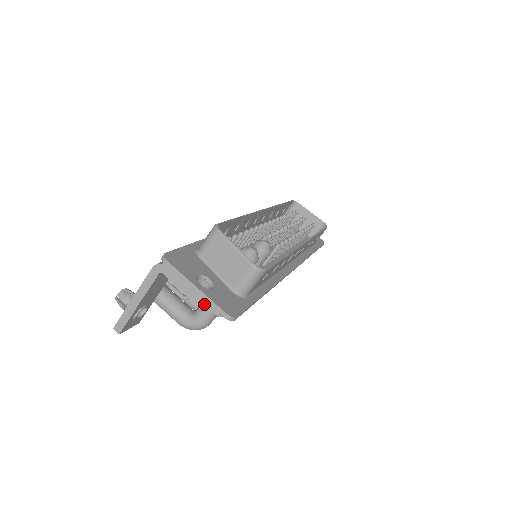
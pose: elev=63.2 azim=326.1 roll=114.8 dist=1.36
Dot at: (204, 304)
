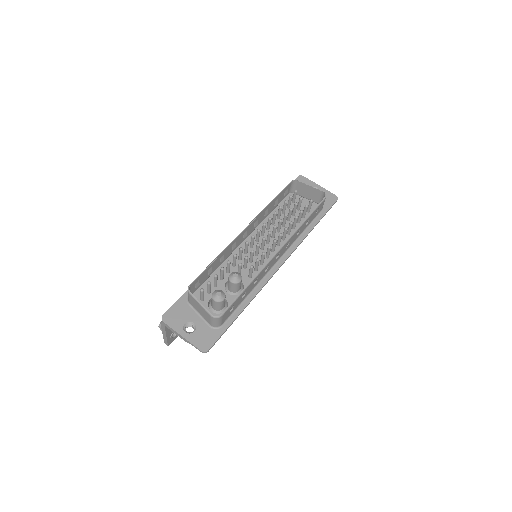
Dot at: (190, 343)
